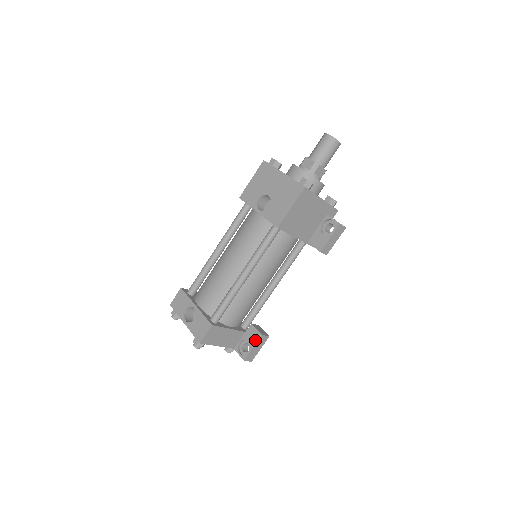
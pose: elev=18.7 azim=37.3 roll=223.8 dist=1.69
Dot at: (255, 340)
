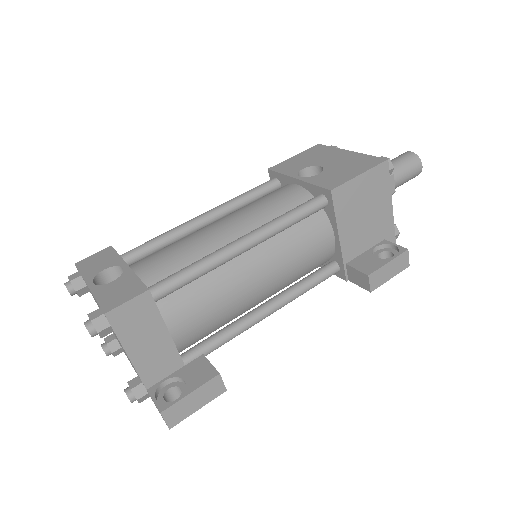
Dot at: (201, 380)
